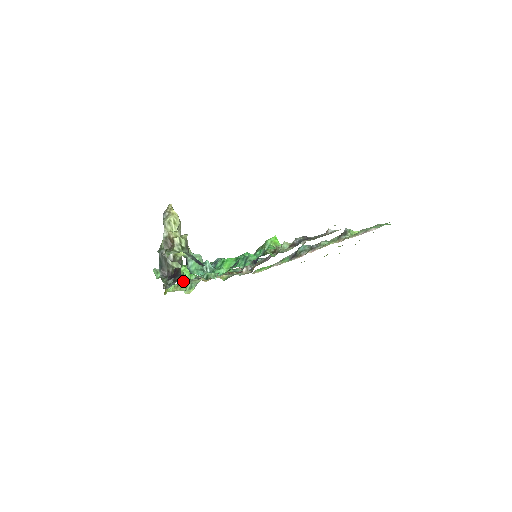
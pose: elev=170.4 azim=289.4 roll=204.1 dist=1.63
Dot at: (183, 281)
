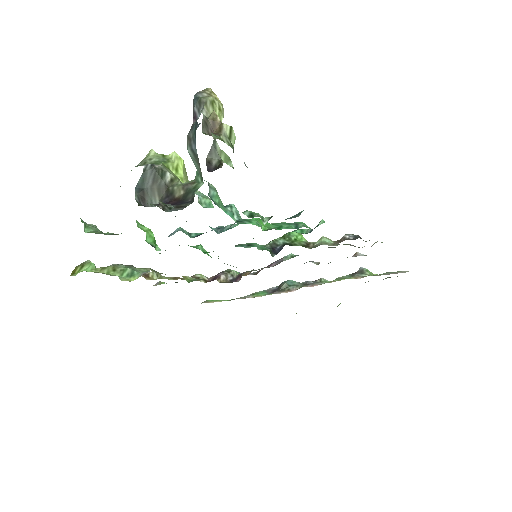
Dot at: occluded
